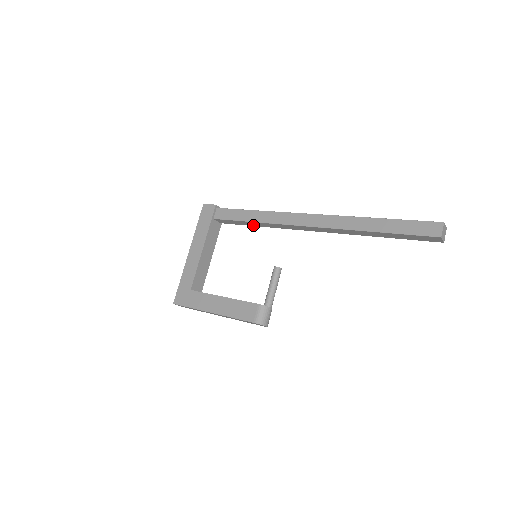
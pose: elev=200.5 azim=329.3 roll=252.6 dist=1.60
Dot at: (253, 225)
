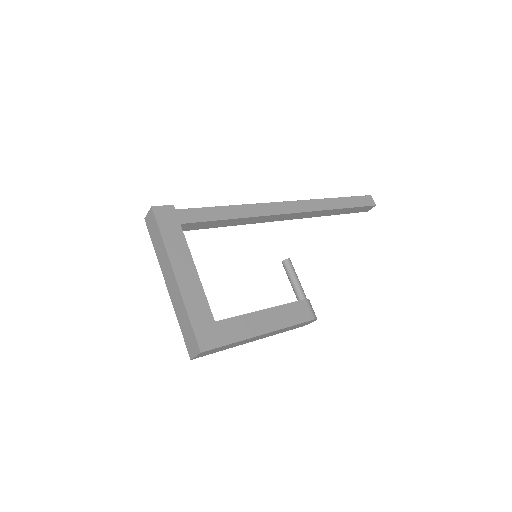
Dot at: (223, 225)
